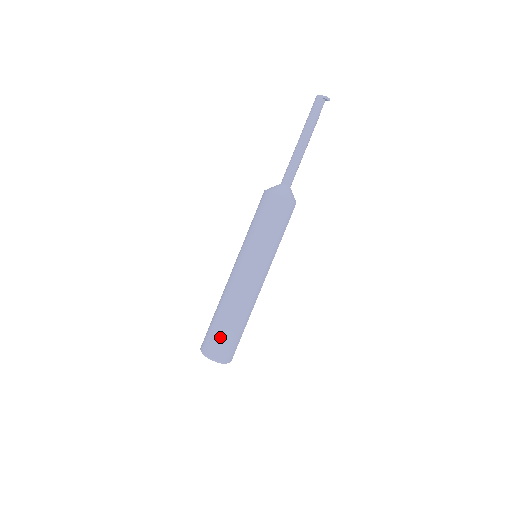
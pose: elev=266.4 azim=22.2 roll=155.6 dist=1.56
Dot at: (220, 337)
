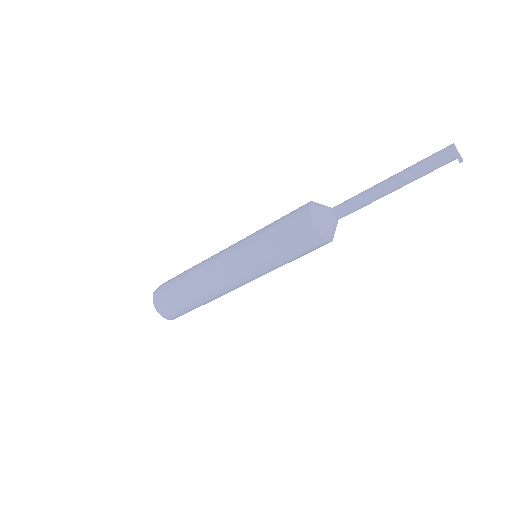
Dot at: (182, 310)
